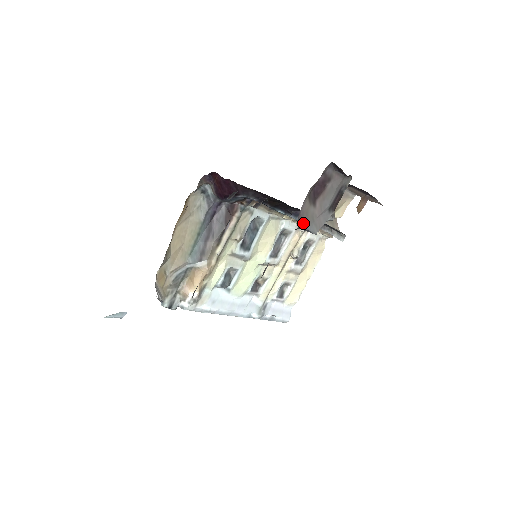
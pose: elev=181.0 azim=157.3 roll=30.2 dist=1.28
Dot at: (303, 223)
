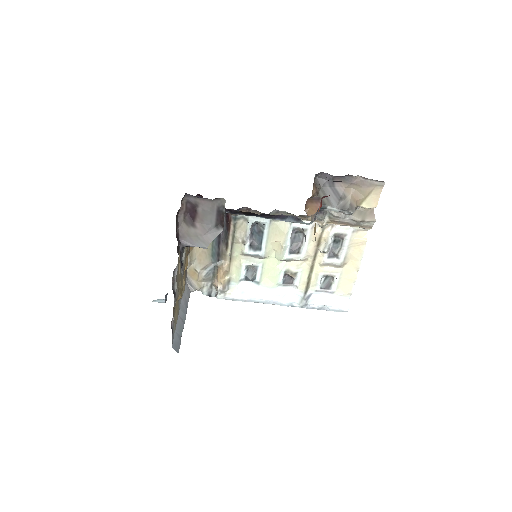
Dot at: (187, 242)
